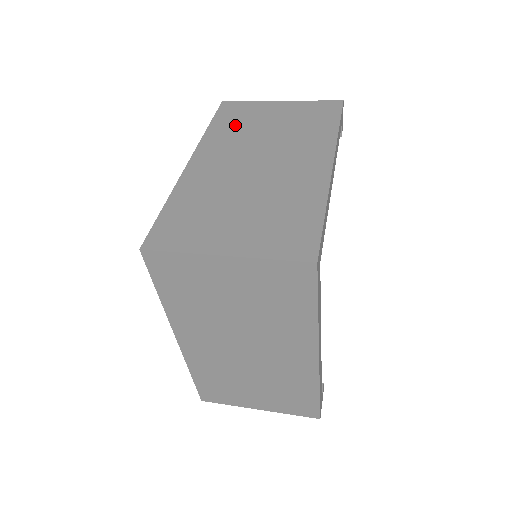
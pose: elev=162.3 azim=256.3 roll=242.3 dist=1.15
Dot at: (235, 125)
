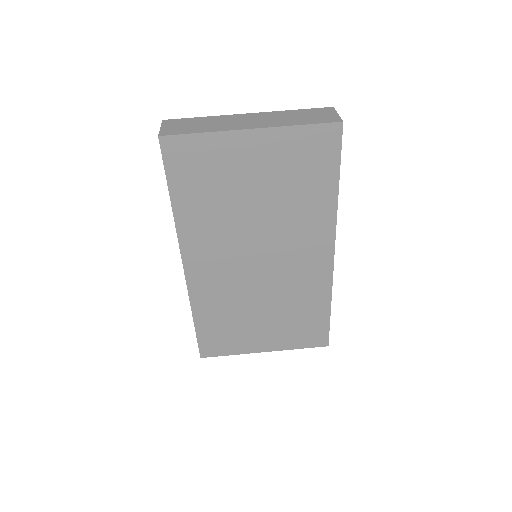
Dot at: (207, 199)
